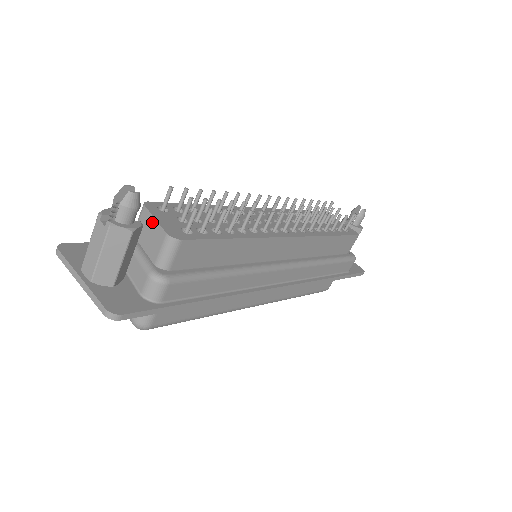
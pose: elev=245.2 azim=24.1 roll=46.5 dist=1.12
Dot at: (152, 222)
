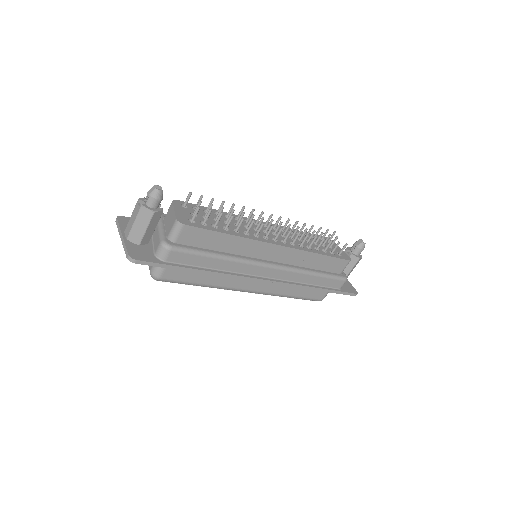
Dot at: (173, 212)
